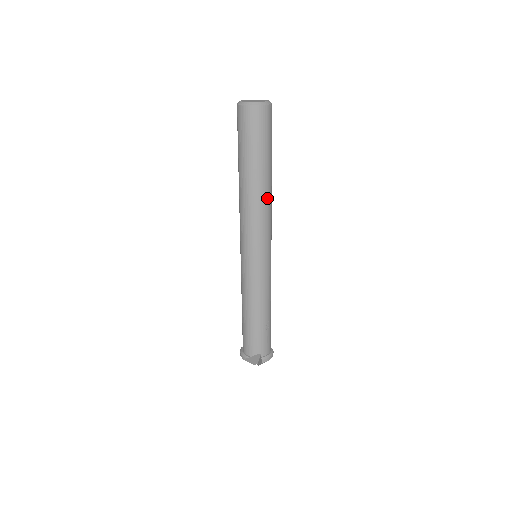
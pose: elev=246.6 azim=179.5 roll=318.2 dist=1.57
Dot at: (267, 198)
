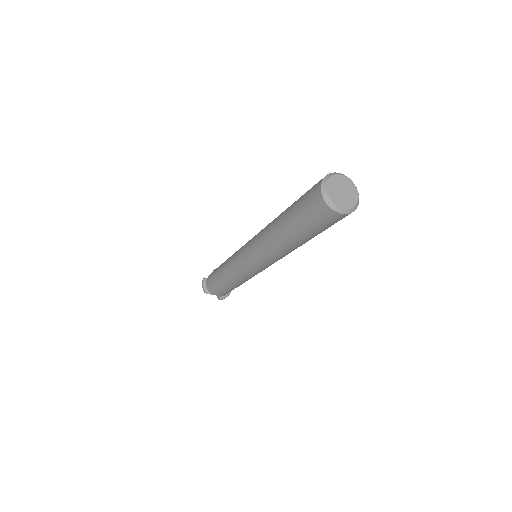
Dot at: occluded
